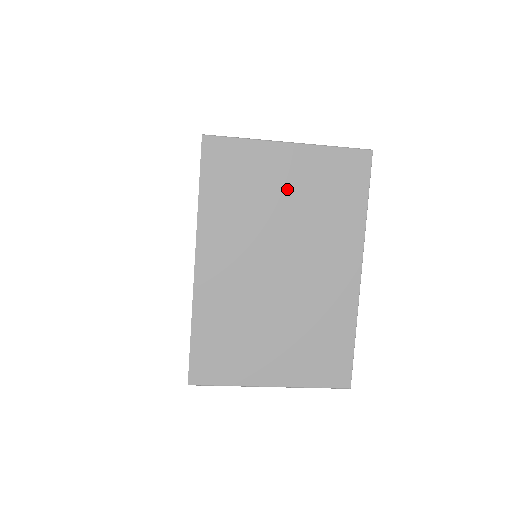
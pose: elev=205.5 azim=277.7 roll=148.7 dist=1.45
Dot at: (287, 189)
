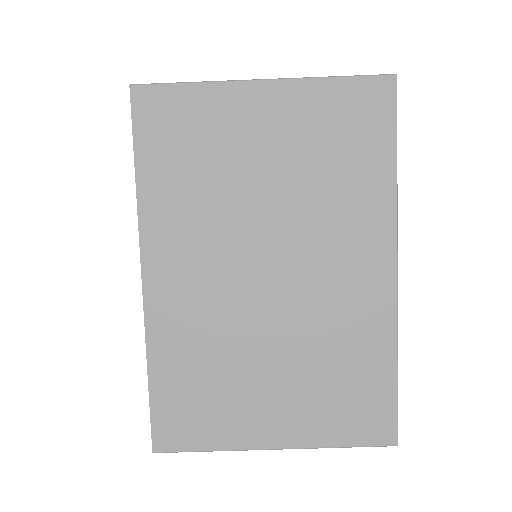
Dot at: (267, 152)
